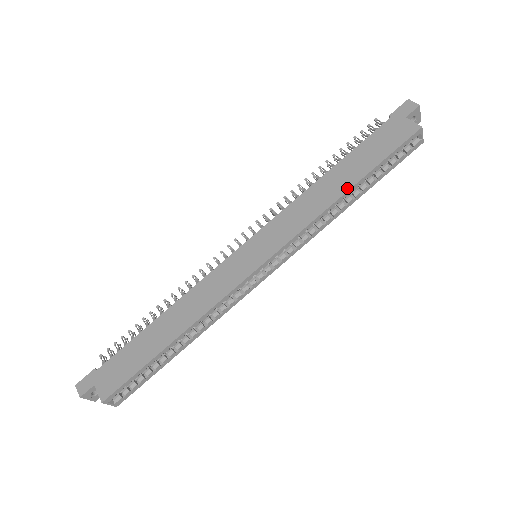
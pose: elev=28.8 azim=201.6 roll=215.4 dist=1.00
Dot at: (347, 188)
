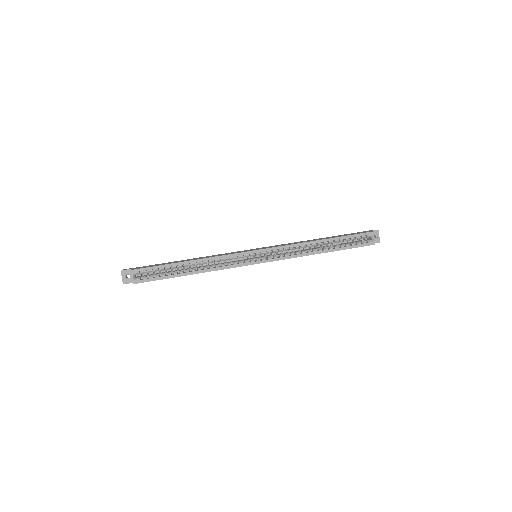
Dot at: (320, 239)
